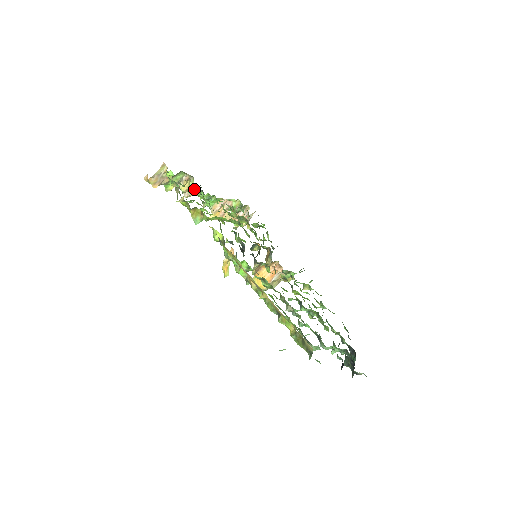
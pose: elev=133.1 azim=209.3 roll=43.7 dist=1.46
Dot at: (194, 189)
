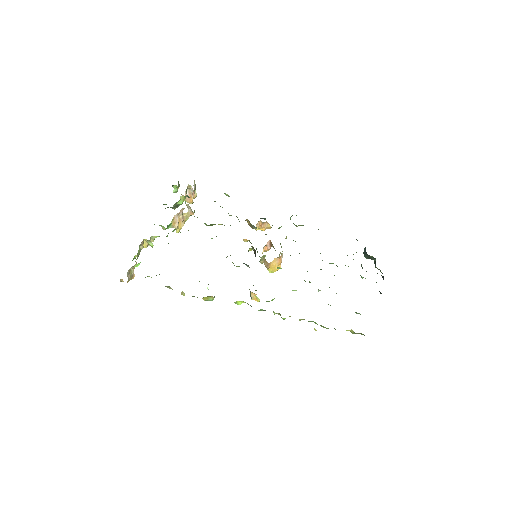
Dot at: (151, 237)
